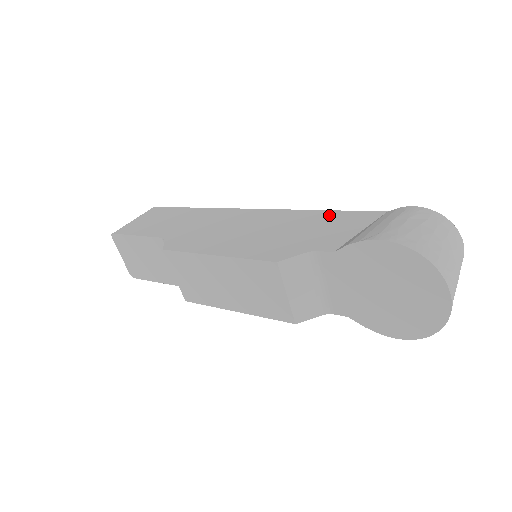
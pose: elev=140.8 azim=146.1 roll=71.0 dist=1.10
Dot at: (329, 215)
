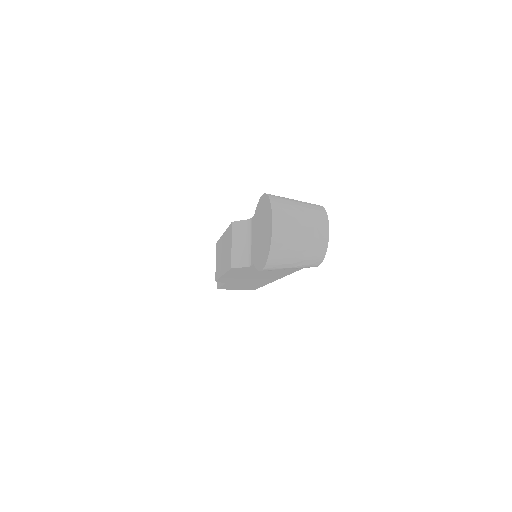
Dot at: occluded
